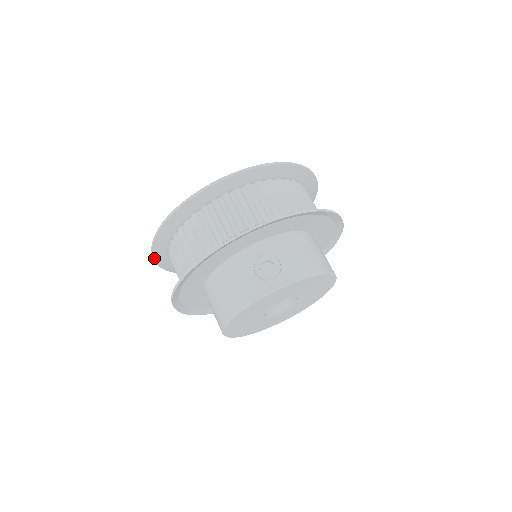
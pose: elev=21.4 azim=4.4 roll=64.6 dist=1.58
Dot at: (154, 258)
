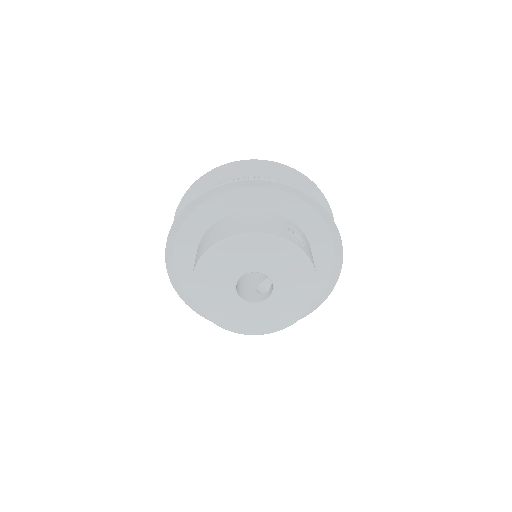
Dot at: (200, 179)
